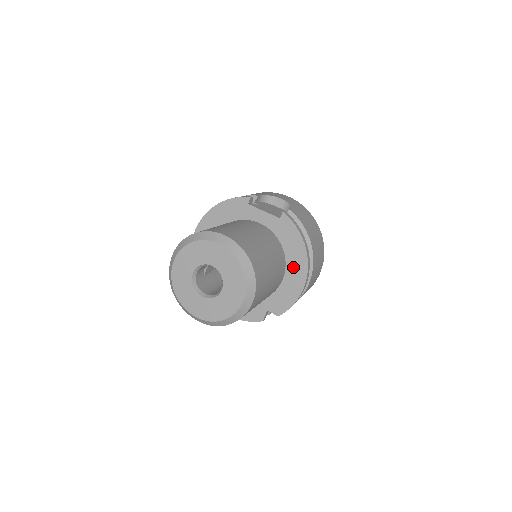
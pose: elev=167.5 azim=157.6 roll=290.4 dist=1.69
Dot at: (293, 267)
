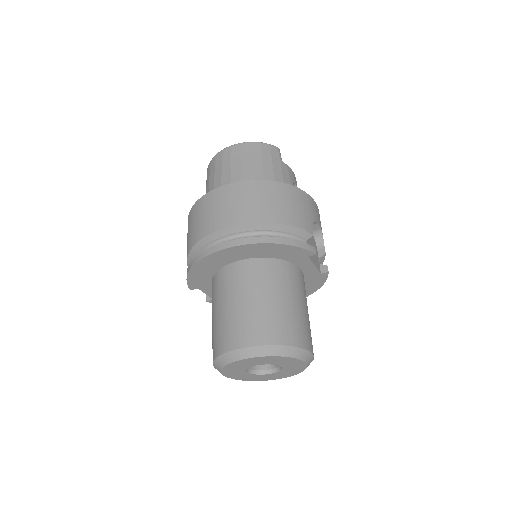
Dot at: occluded
